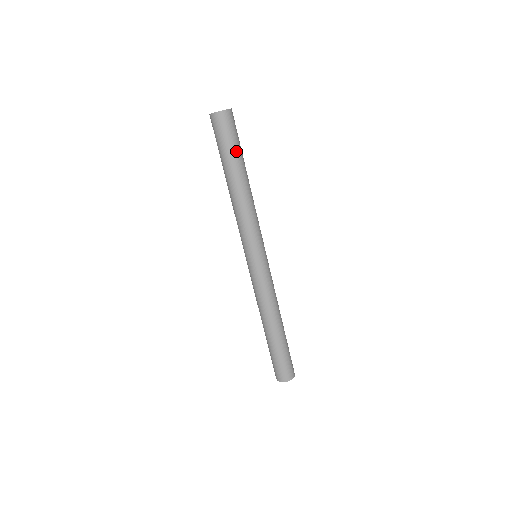
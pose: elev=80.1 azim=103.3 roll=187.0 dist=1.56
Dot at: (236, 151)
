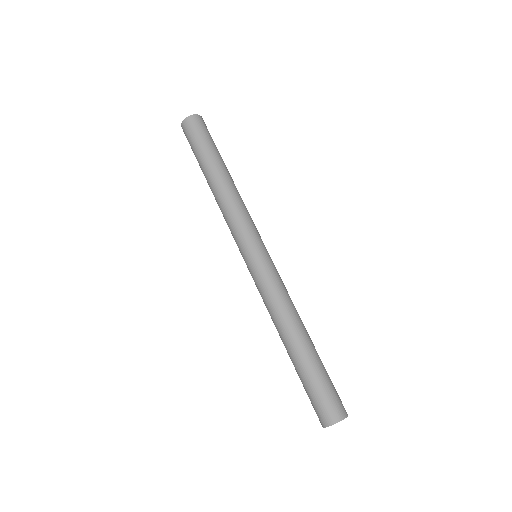
Dot at: (210, 147)
